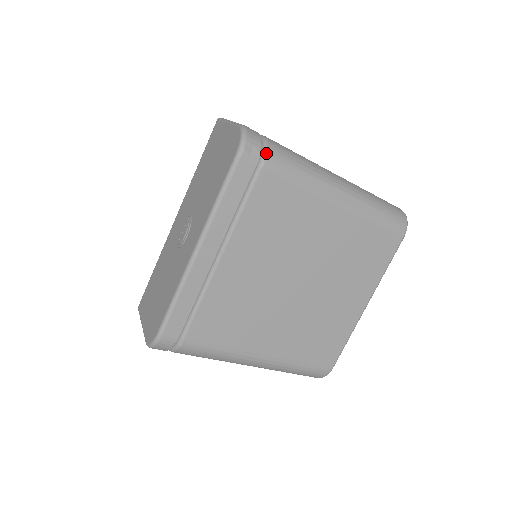
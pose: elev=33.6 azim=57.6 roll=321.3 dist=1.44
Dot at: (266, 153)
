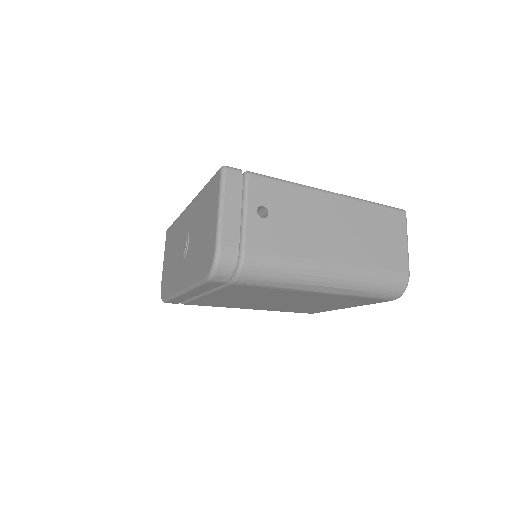
Dot at: (237, 278)
